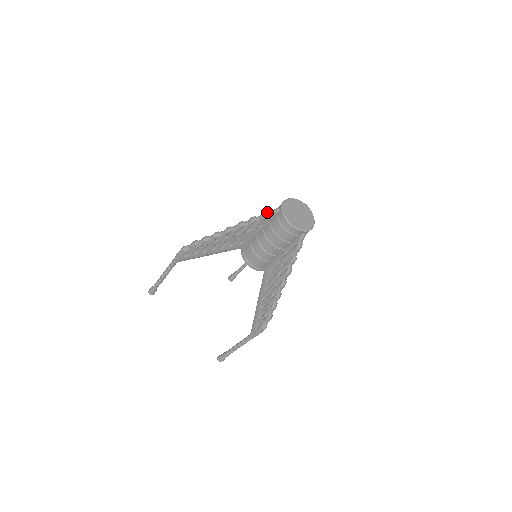
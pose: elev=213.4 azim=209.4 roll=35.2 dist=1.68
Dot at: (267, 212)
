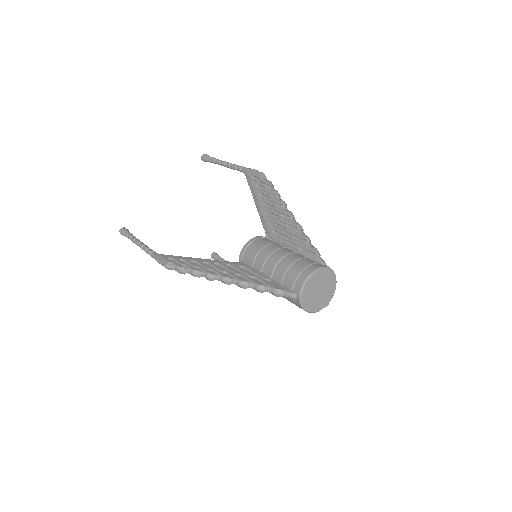
Dot at: (280, 293)
